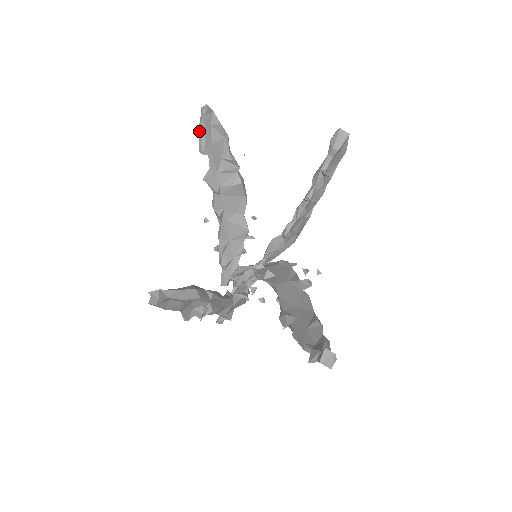
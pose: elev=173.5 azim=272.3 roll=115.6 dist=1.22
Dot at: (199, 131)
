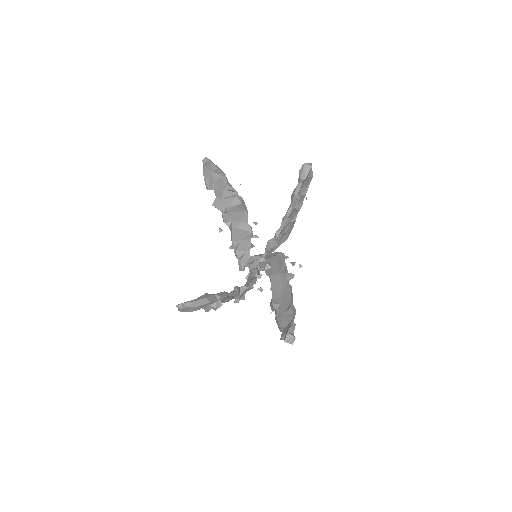
Dot at: occluded
